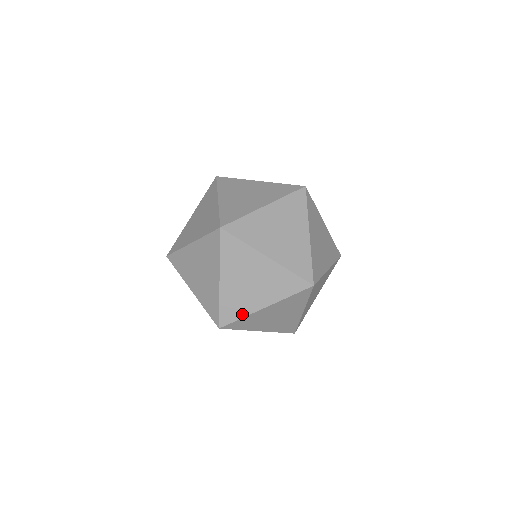
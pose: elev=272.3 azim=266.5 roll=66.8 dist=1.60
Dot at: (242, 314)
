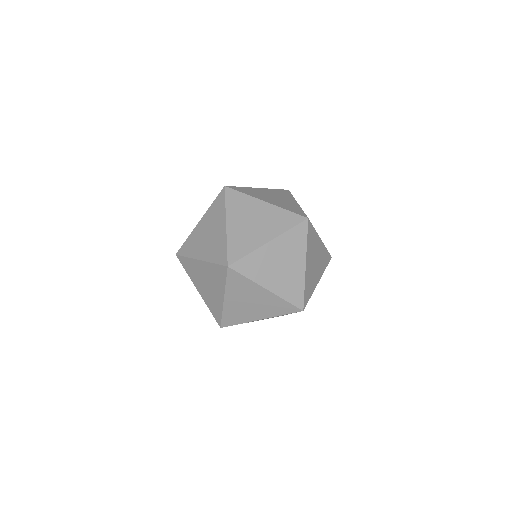
Dot at: (241, 321)
